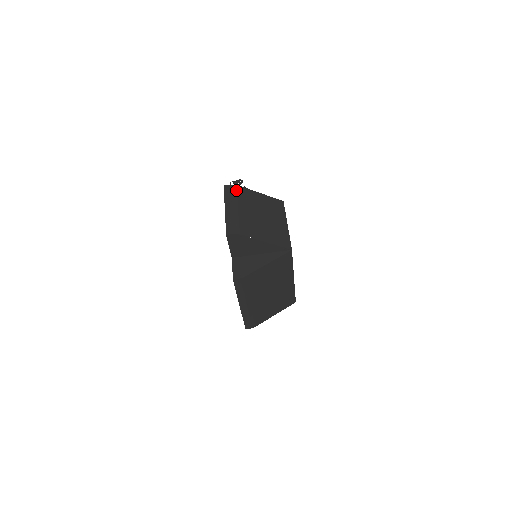
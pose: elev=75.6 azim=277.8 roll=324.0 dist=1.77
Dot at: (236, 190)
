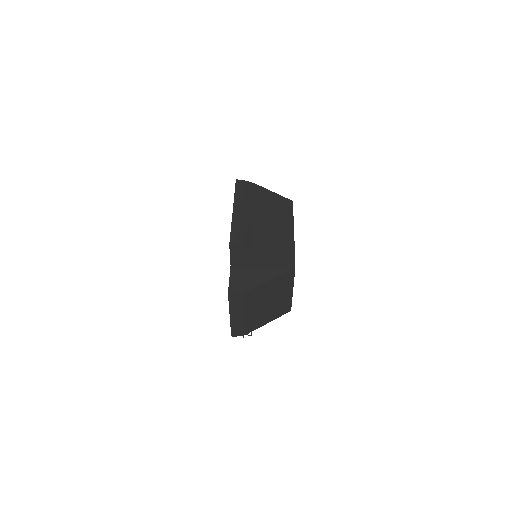
Dot at: occluded
